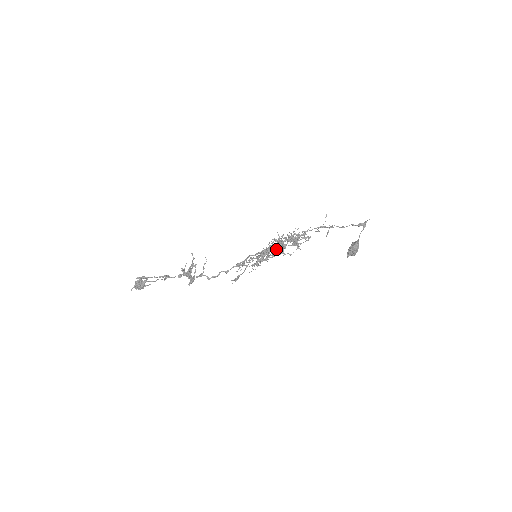
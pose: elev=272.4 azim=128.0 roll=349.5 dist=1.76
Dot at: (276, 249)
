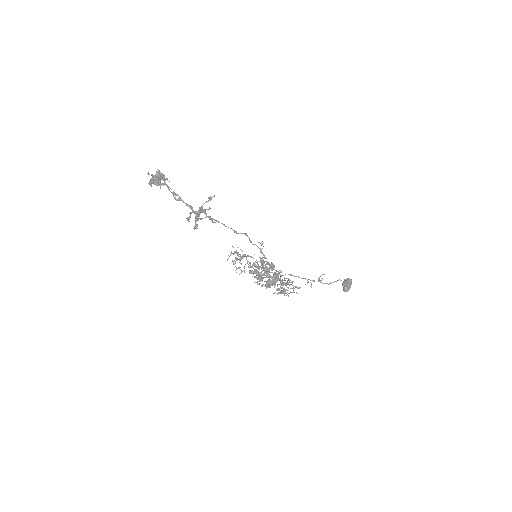
Dot at: occluded
